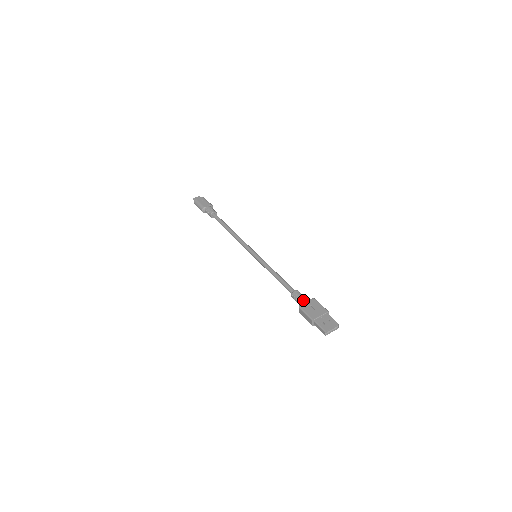
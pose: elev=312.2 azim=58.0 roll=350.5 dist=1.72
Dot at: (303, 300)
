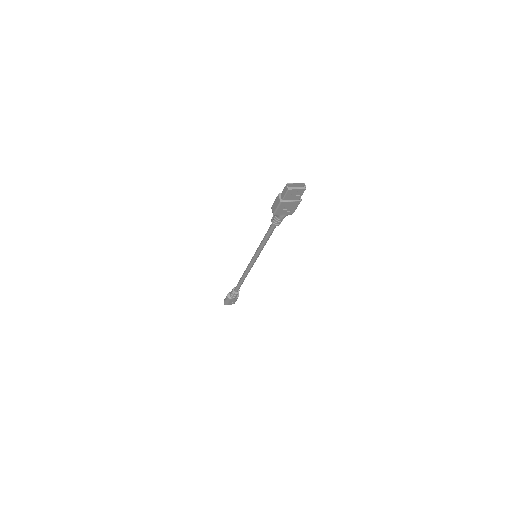
Dot at: occluded
